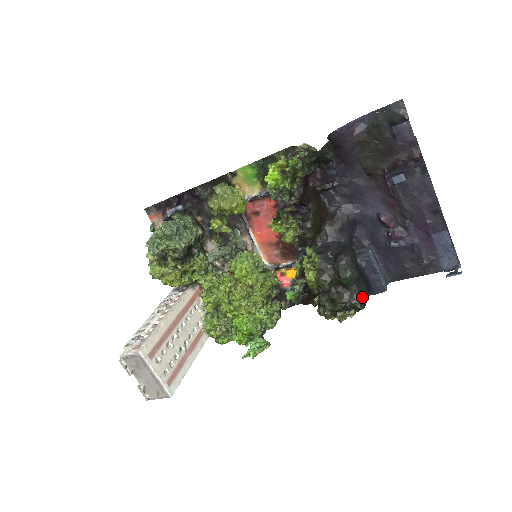
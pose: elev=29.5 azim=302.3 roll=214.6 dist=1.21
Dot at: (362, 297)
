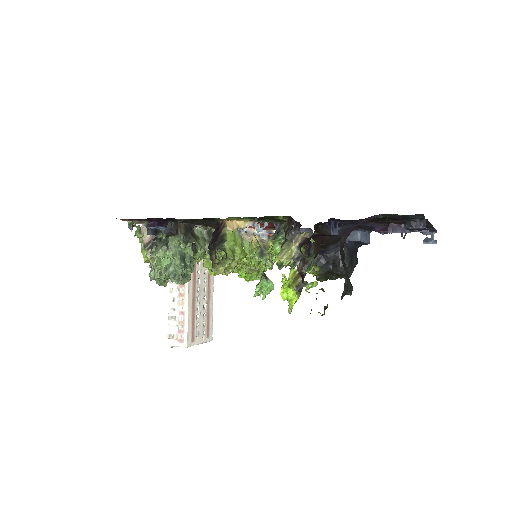
Dot at: occluded
